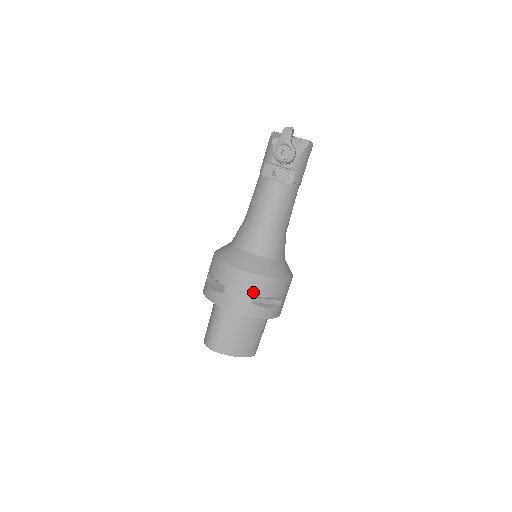
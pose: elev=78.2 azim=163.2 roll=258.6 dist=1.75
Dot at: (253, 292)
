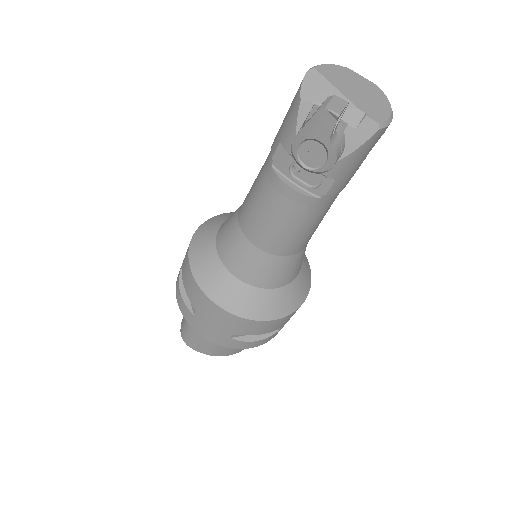
Dot at: (234, 330)
